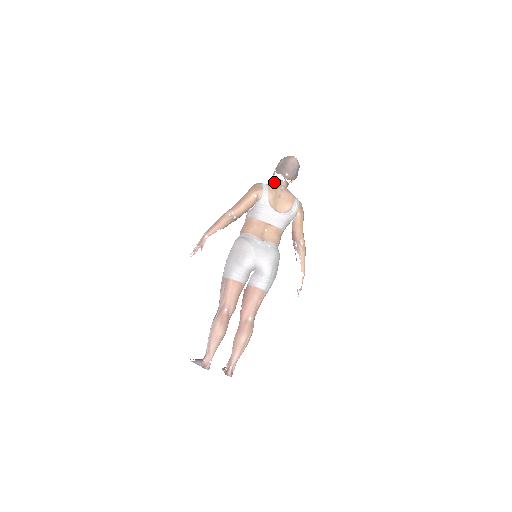
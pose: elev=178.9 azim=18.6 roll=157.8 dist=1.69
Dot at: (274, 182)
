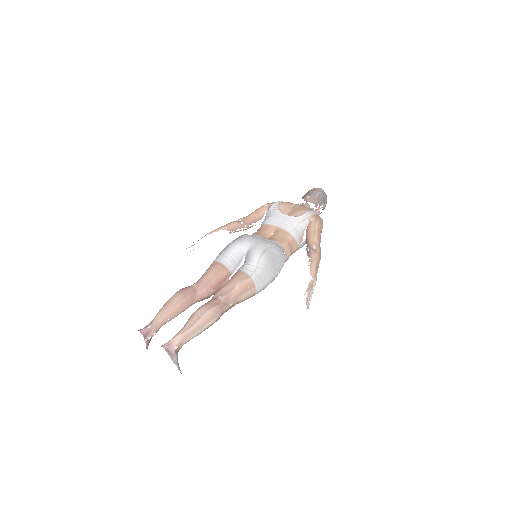
Dot at: occluded
